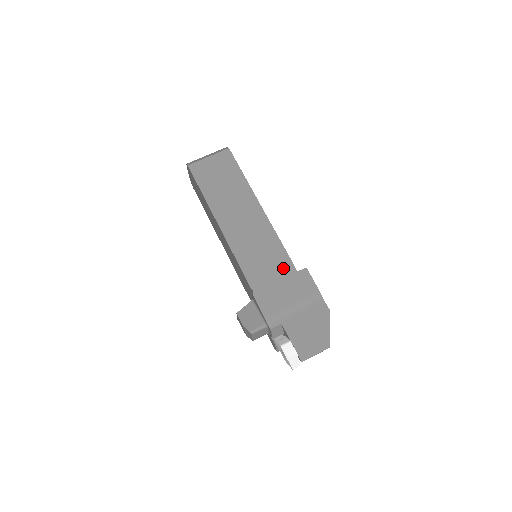
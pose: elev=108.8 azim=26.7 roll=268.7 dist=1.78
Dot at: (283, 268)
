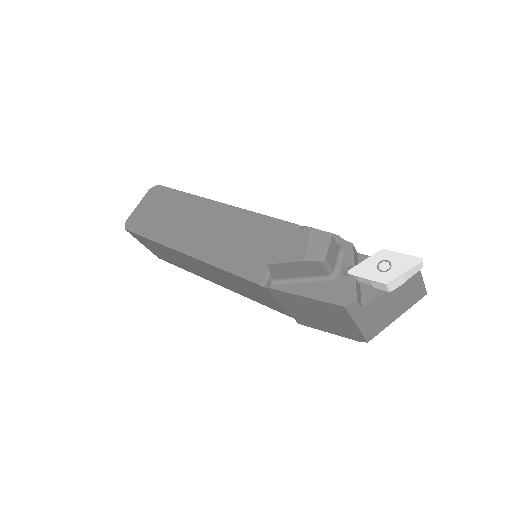
Dot at: occluded
